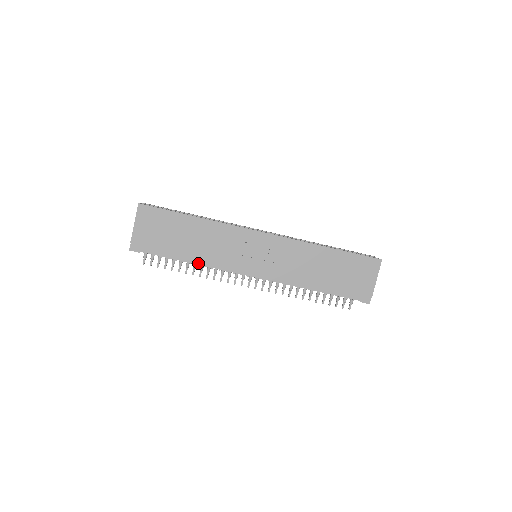
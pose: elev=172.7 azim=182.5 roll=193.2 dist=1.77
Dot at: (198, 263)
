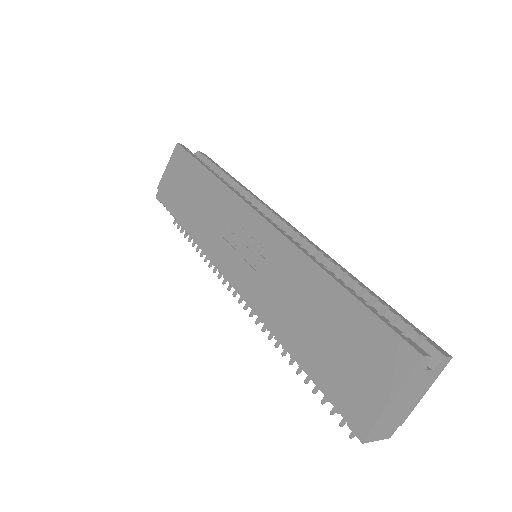
Dot at: (191, 235)
